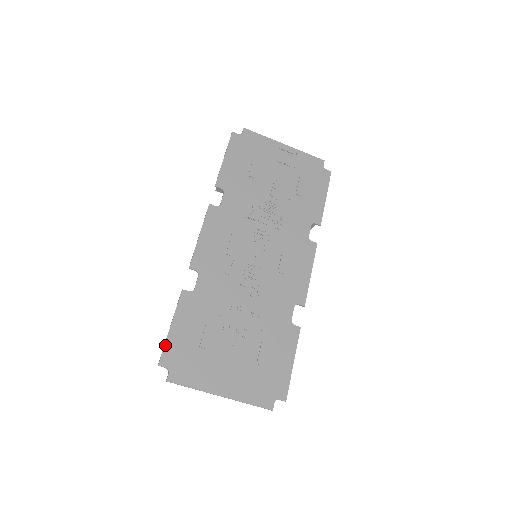
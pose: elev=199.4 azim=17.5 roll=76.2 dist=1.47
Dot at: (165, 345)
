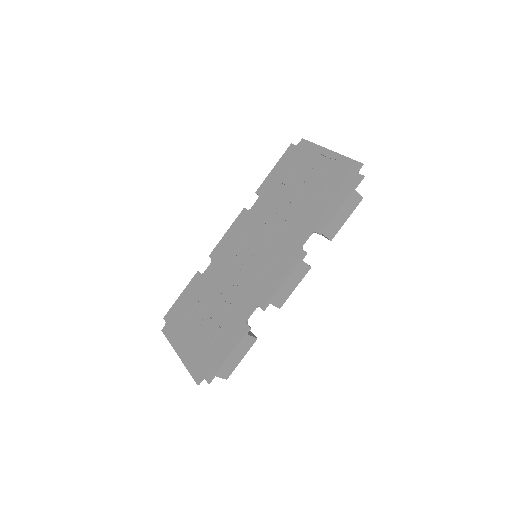
Dot at: (172, 306)
